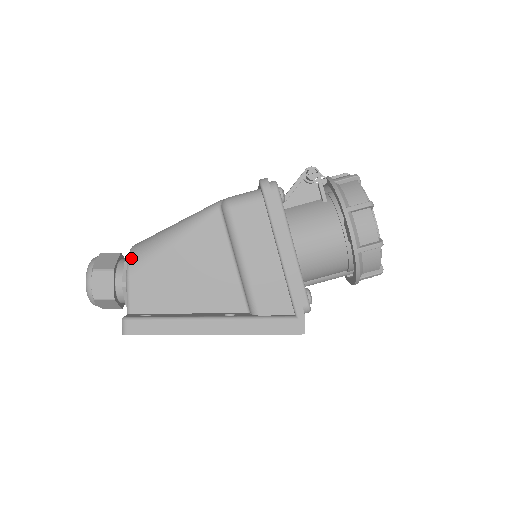
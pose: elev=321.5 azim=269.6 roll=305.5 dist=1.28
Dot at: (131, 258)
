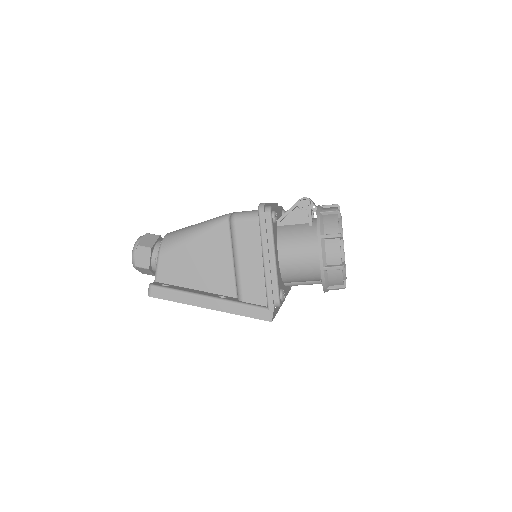
Dot at: (163, 243)
